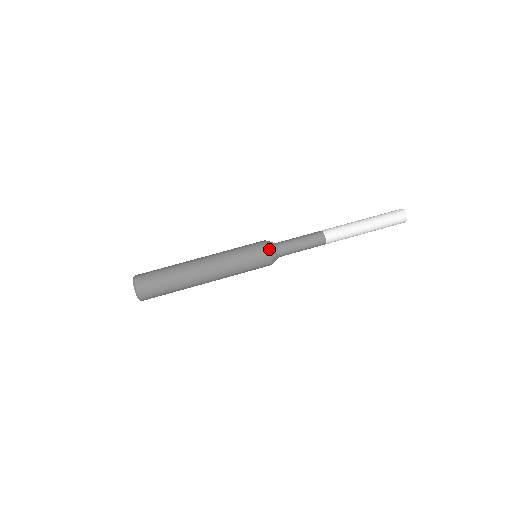
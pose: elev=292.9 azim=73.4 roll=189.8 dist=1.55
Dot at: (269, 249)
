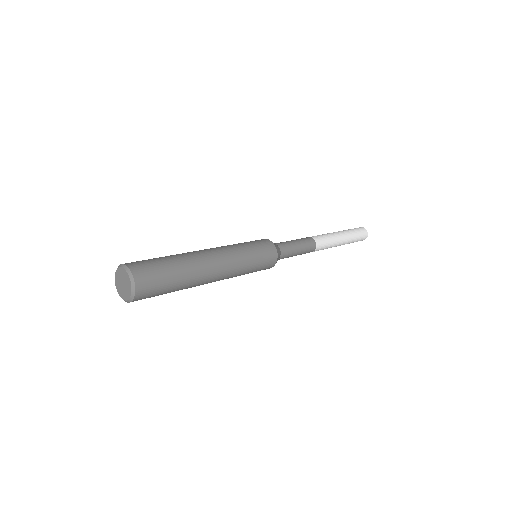
Dot at: (276, 248)
